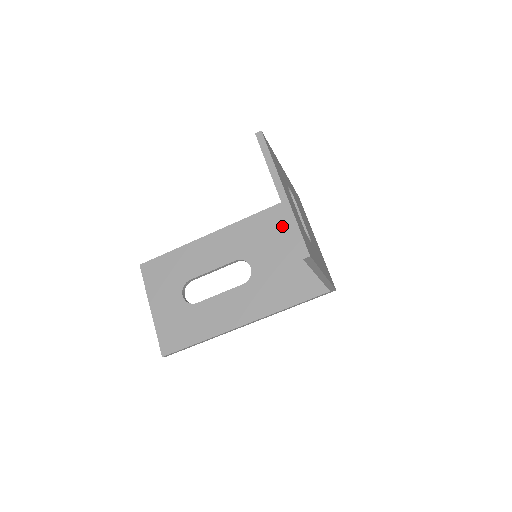
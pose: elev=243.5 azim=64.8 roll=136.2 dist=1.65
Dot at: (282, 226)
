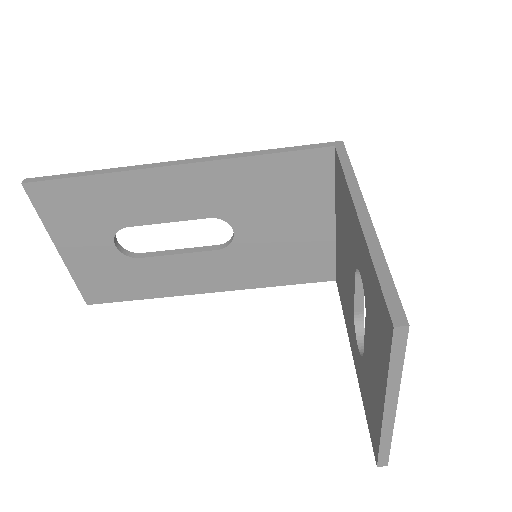
Dot at: (300, 188)
